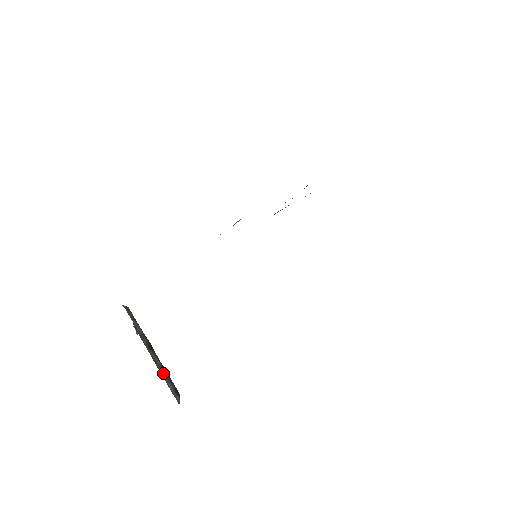
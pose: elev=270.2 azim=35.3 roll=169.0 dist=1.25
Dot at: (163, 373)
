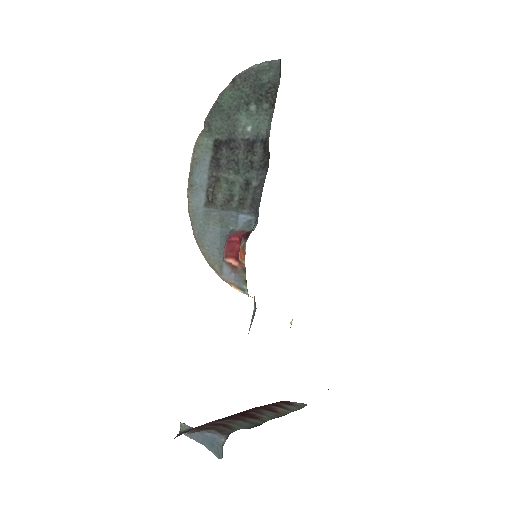
Dot at: (281, 411)
